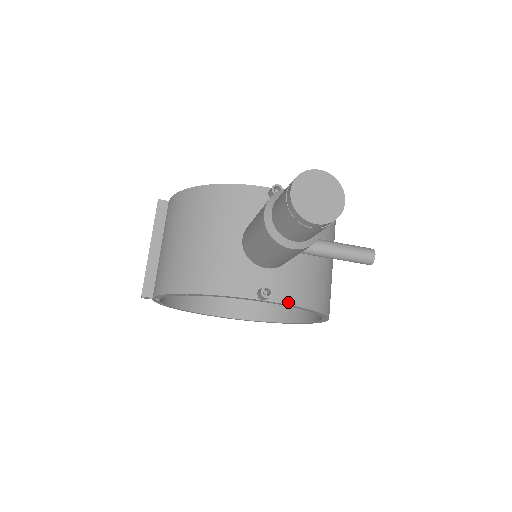
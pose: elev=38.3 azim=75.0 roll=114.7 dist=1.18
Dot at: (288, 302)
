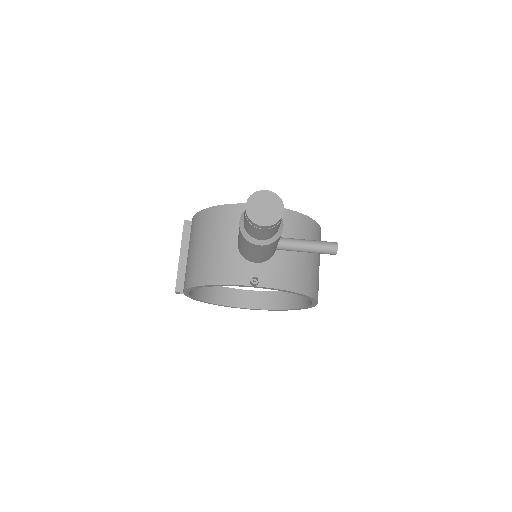
Dot at: (274, 287)
